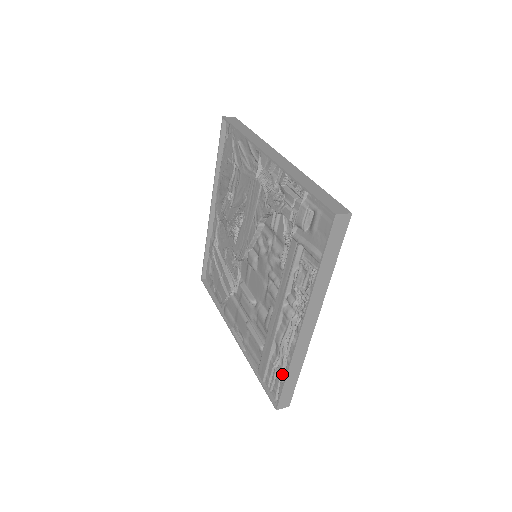
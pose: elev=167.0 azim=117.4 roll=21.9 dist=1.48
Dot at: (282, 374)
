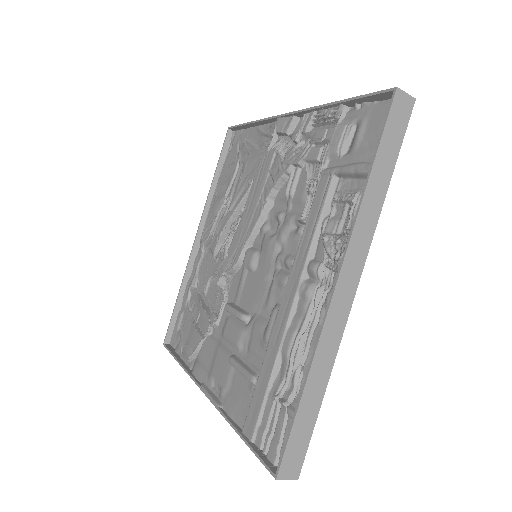
Dot at: (292, 401)
